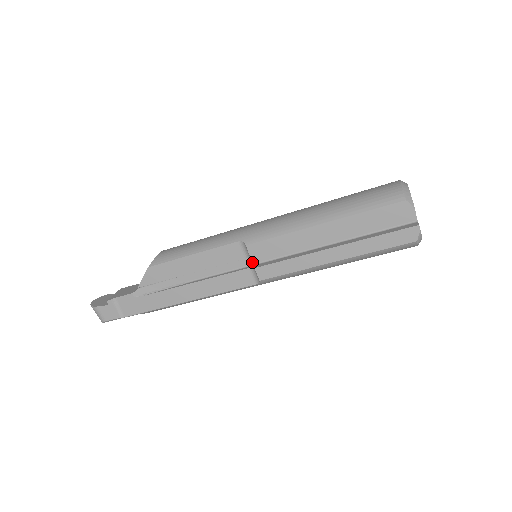
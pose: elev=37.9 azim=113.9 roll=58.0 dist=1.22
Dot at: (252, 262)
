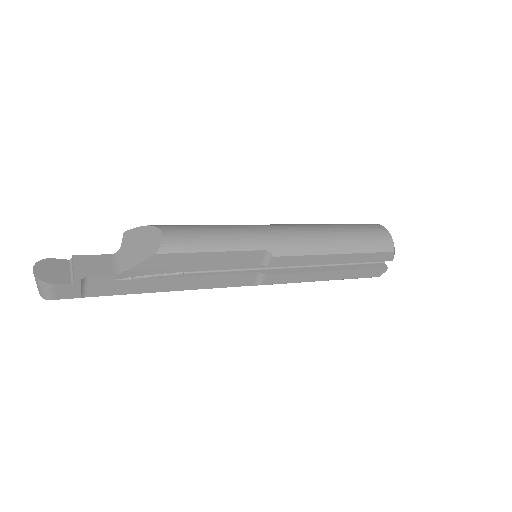
Dot at: (260, 266)
